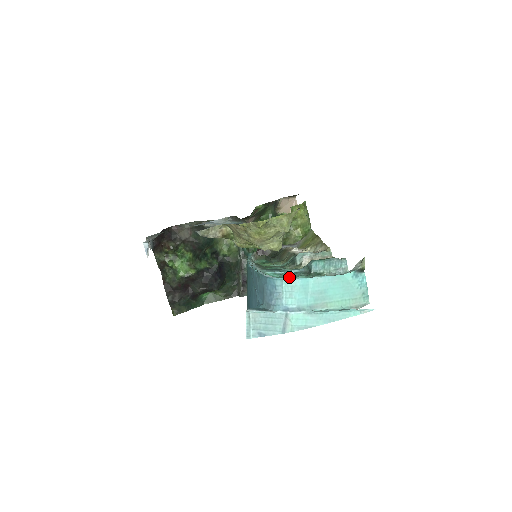
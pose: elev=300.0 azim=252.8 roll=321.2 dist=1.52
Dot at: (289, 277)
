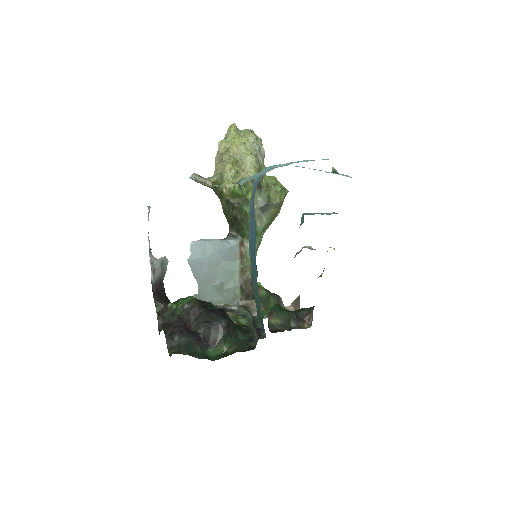
Dot at: occluded
